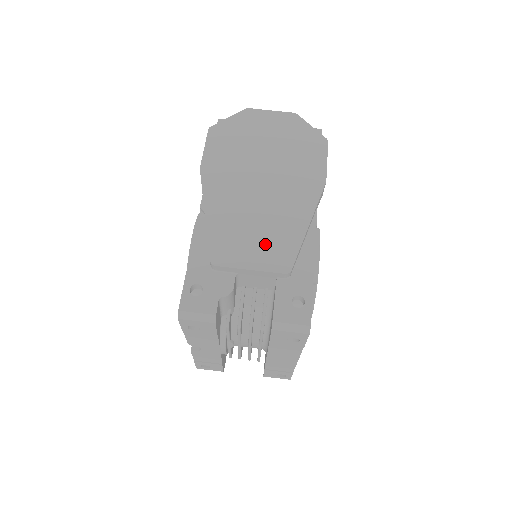
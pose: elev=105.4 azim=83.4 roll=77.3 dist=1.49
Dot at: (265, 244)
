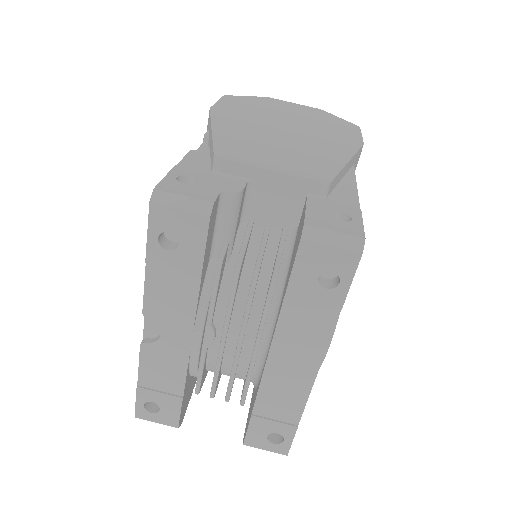
Dot at: (292, 159)
